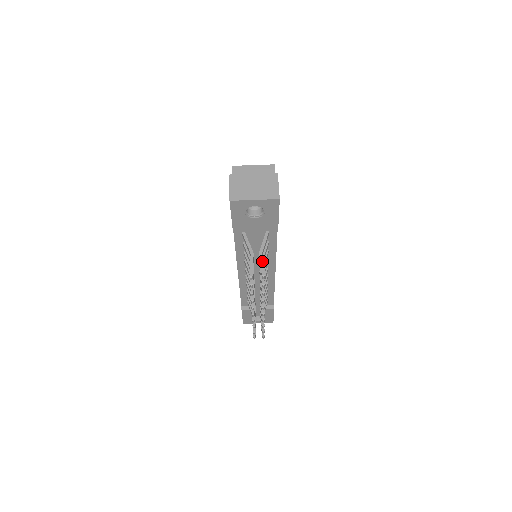
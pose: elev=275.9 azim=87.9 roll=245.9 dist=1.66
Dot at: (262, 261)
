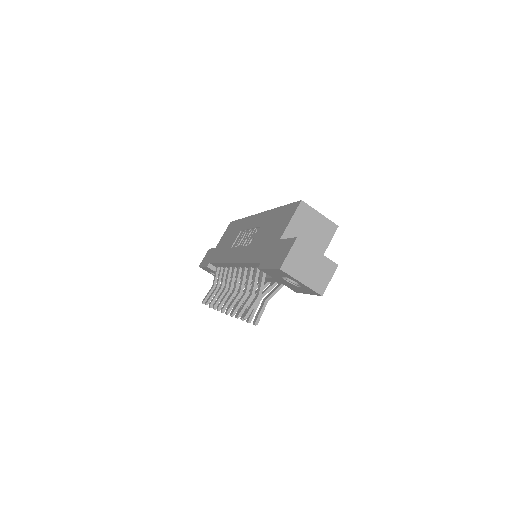
Dot at: (264, 309)
